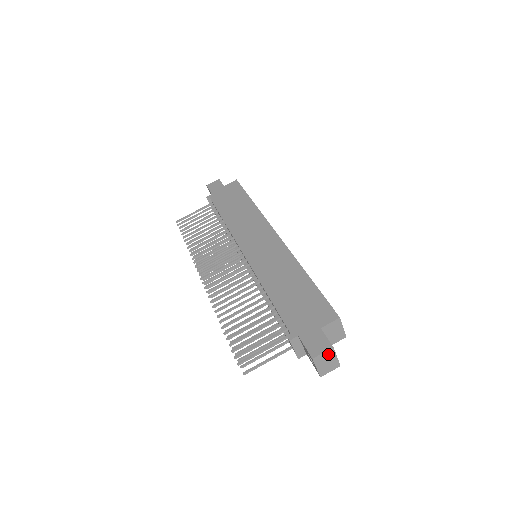
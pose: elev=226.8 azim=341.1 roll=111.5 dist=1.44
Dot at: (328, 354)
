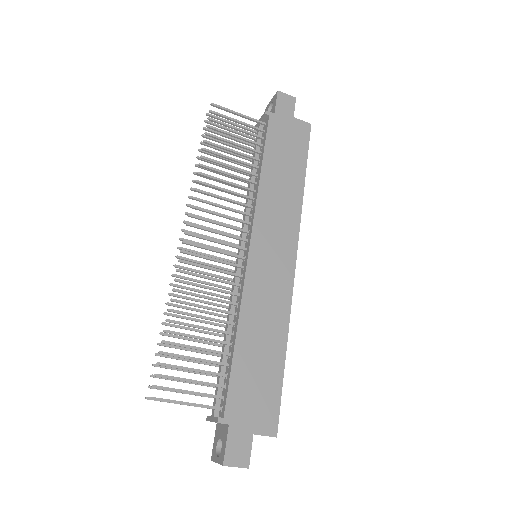
Dot at: (238, 466)
